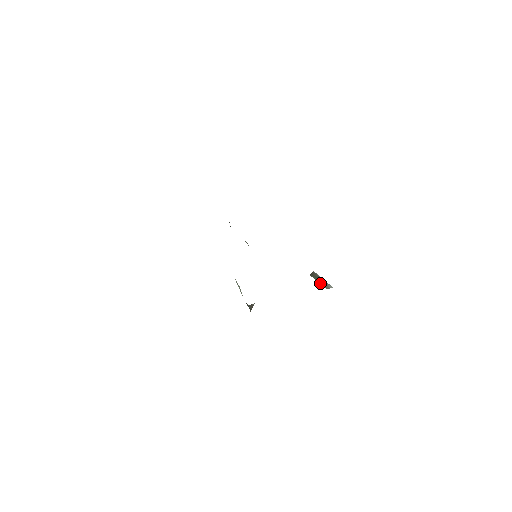
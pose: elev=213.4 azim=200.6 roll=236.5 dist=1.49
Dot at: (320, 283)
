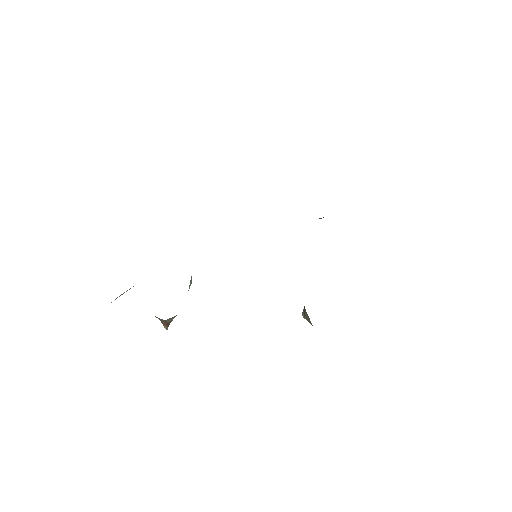
Dot at: occluded
